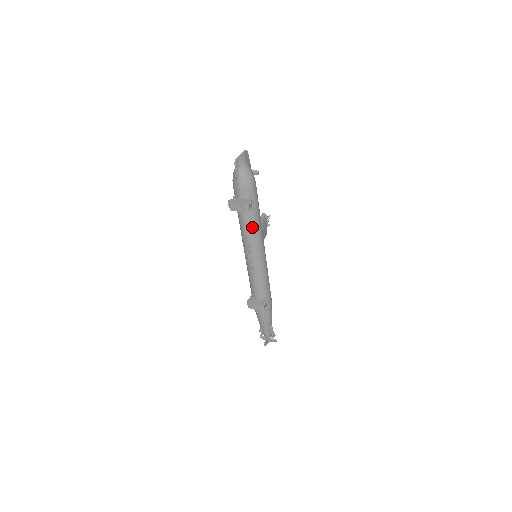
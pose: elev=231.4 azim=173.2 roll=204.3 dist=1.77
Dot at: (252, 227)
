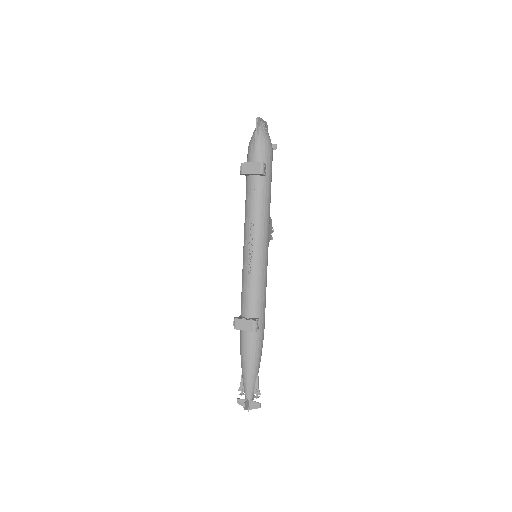
Dot at: (261, 203)
